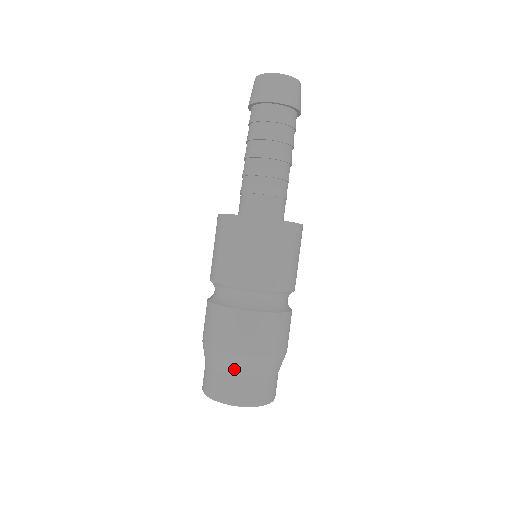
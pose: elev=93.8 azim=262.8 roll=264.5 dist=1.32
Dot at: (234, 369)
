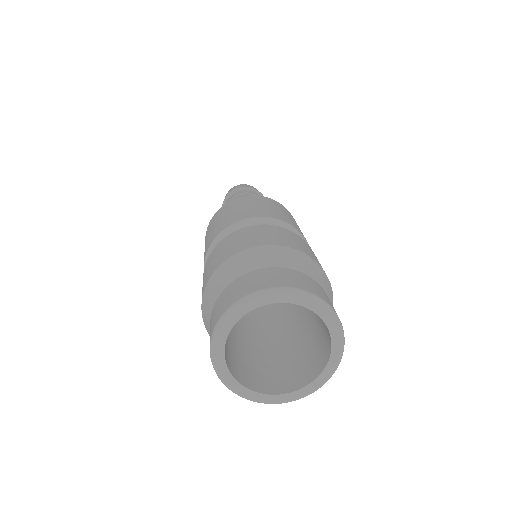
Dot at: (258, 261)
